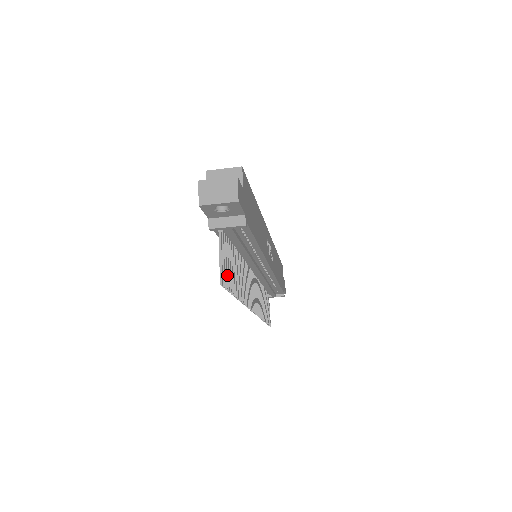
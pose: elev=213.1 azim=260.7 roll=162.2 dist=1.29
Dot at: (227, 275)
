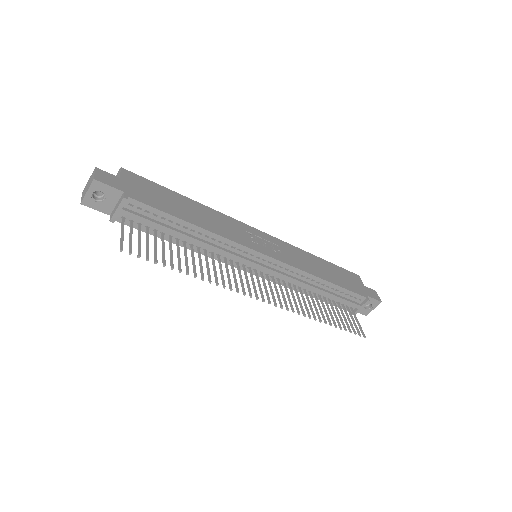
Dot at: (146, 250)
